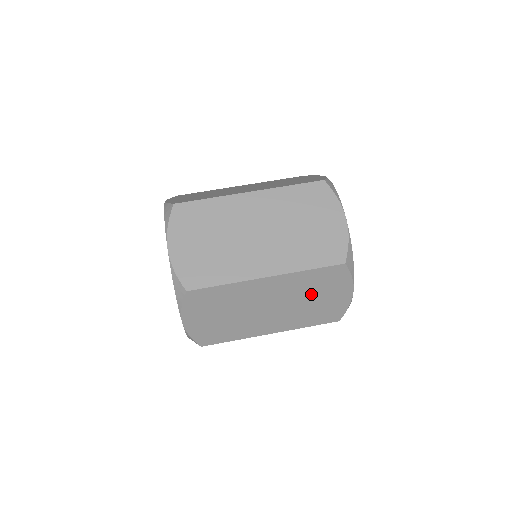
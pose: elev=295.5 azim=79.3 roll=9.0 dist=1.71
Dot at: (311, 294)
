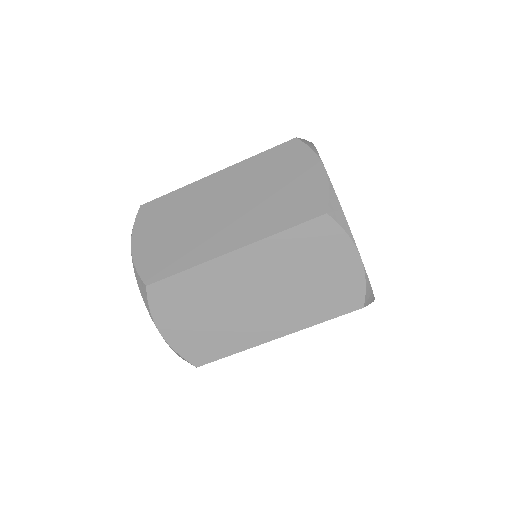
Dot at: occluded
